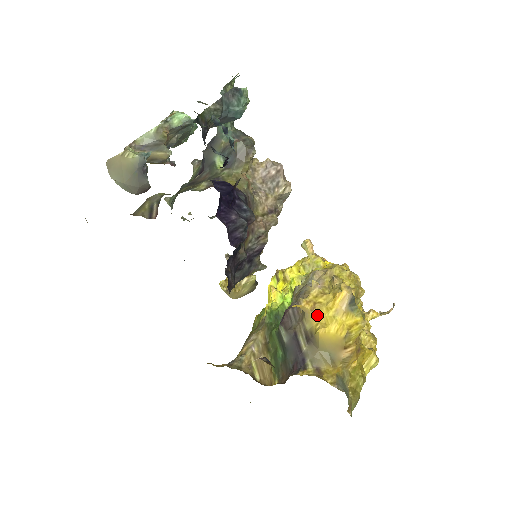
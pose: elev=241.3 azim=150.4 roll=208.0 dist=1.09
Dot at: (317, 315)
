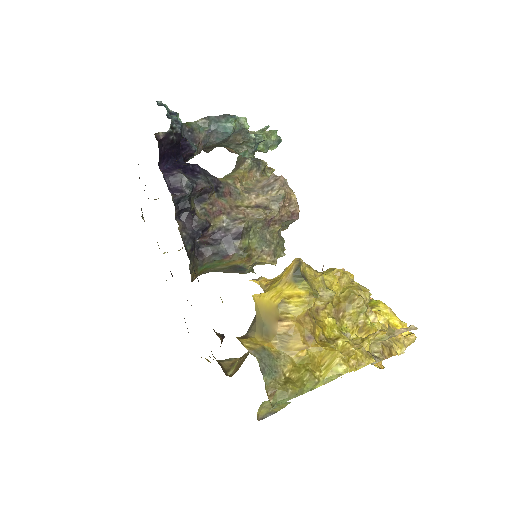
Dot at: (267, 288)
